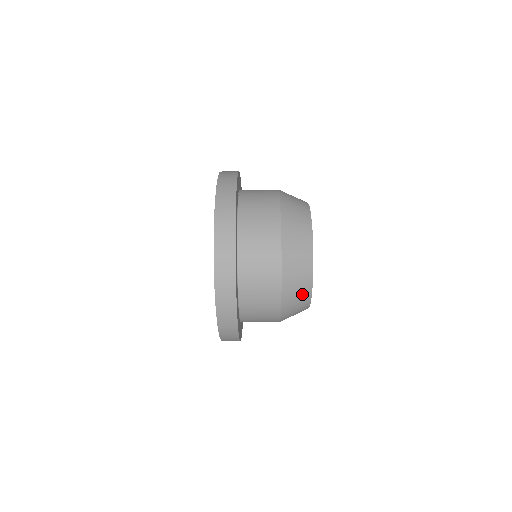
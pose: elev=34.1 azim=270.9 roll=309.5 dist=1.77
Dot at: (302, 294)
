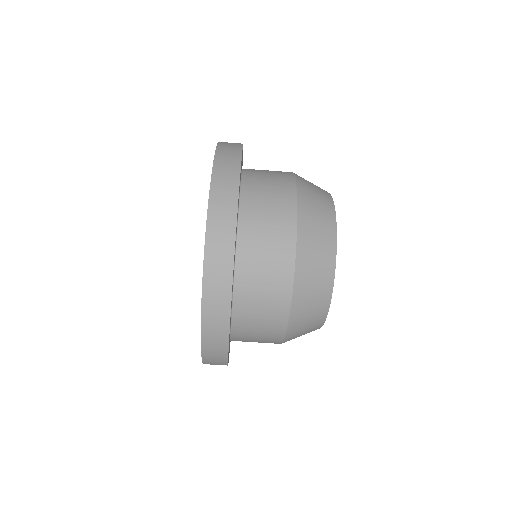
Dot at: (319, 297)
